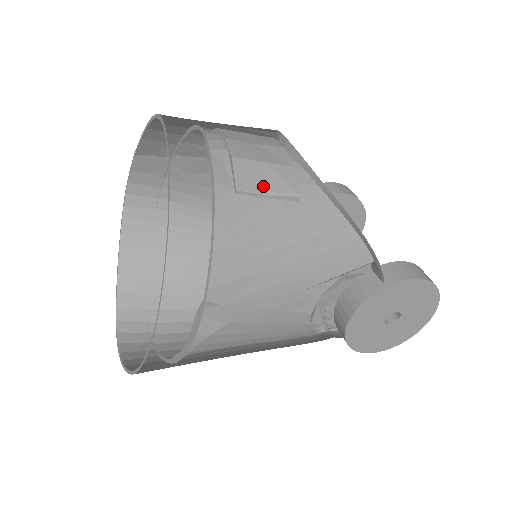
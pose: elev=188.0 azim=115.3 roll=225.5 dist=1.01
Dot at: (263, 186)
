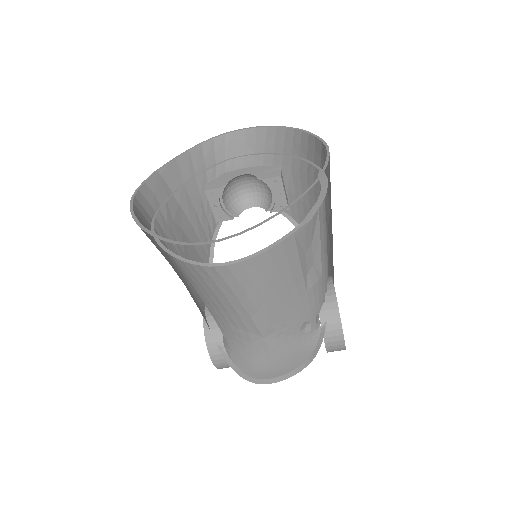
Dot at: occluded
